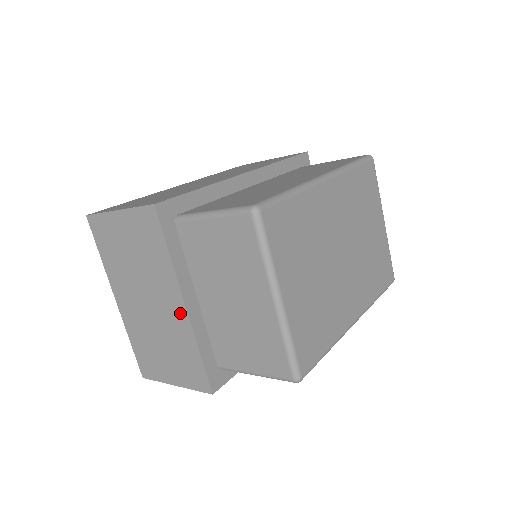
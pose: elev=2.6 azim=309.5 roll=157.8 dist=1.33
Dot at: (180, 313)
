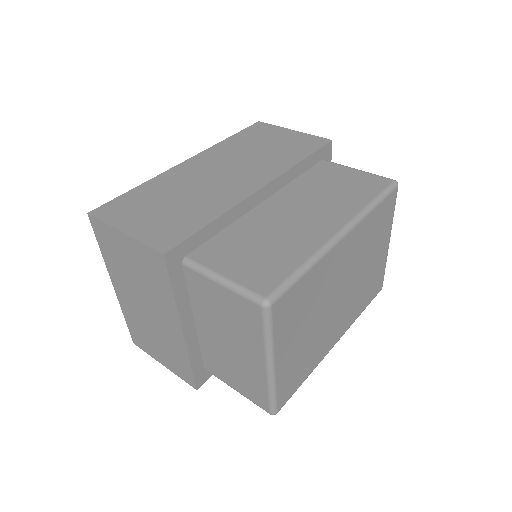
Dot at: (177, 333)
